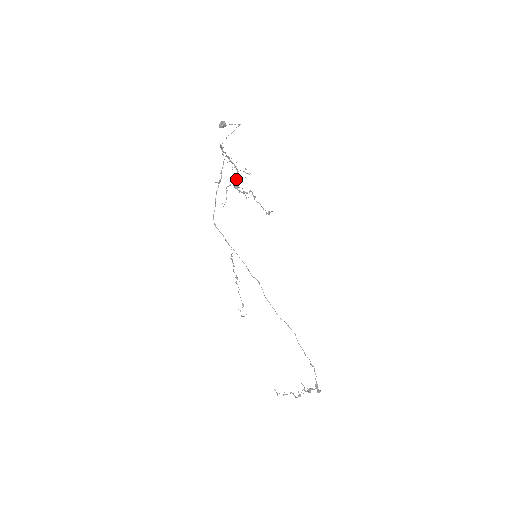
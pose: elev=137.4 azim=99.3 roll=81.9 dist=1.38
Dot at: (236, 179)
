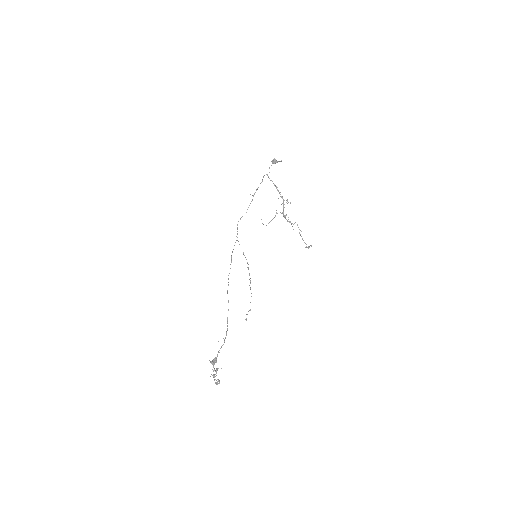
Dot at: occluded
